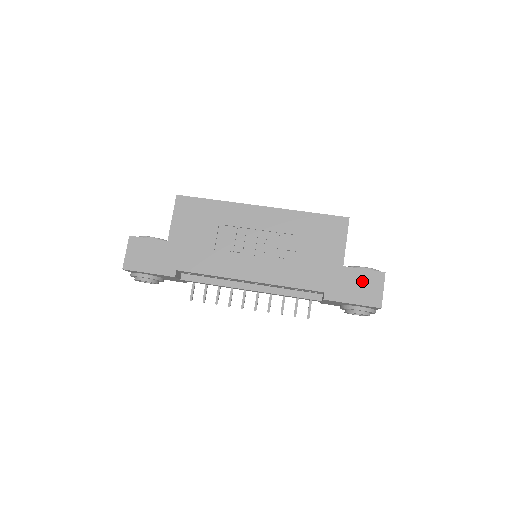
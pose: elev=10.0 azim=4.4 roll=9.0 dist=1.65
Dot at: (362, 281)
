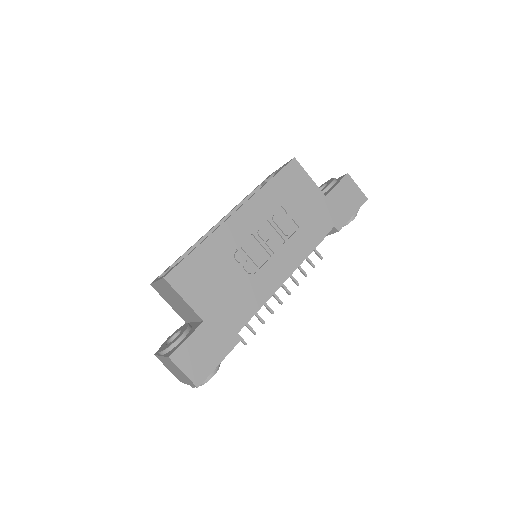
Dot at: (344, 194)
